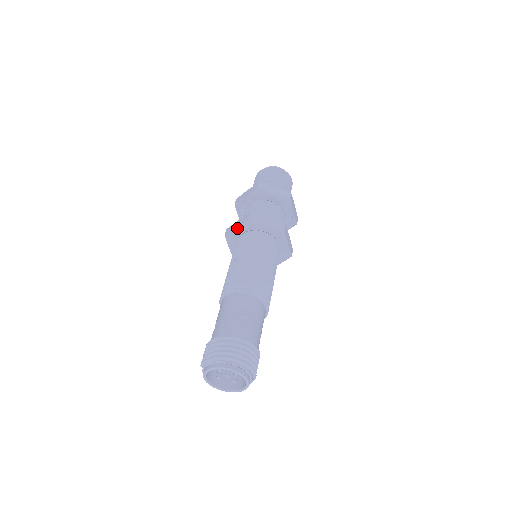
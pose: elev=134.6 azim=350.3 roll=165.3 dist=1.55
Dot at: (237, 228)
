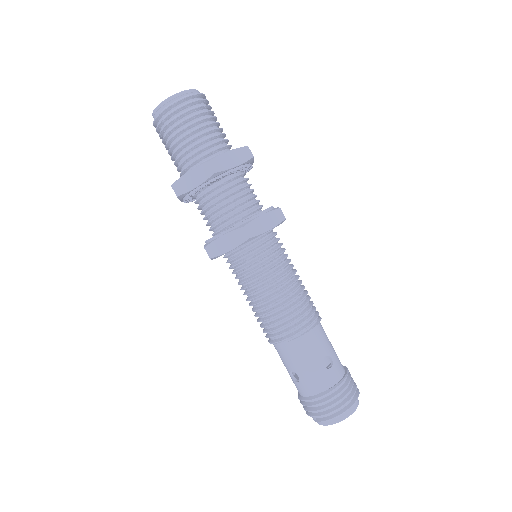
Dot at: occluded
